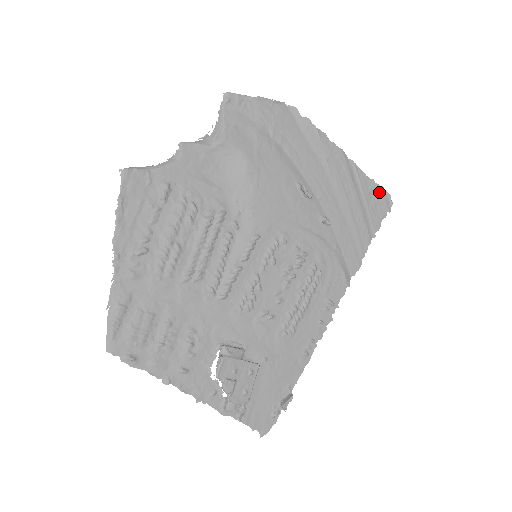
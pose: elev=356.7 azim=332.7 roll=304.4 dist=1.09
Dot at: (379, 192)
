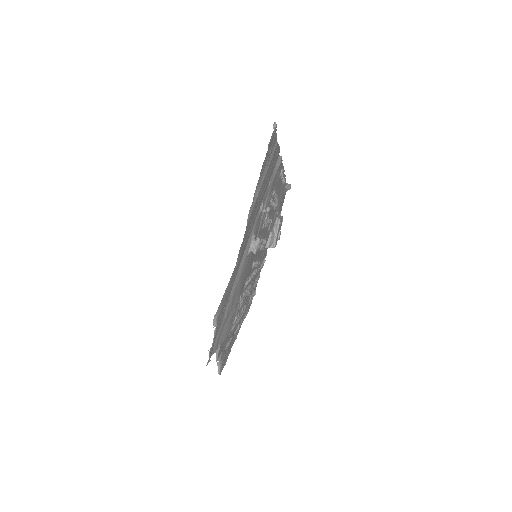
Dot at: (268, 150)
